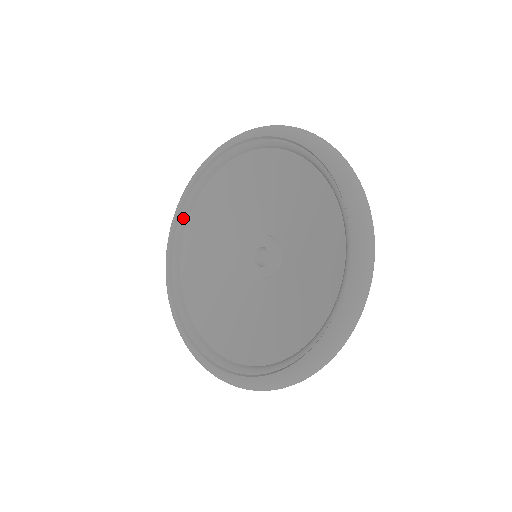
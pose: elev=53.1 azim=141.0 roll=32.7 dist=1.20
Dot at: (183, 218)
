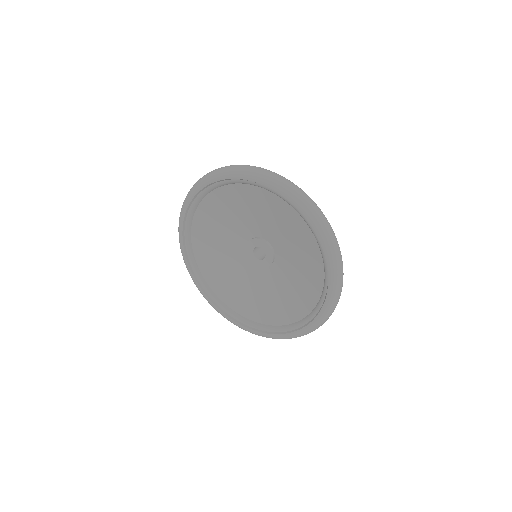
Dot at: (188, 225)
